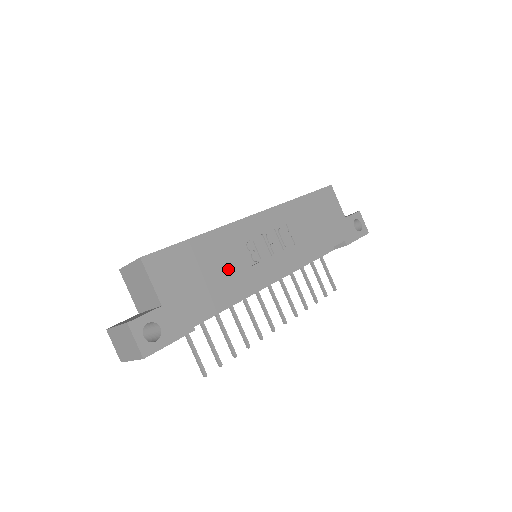
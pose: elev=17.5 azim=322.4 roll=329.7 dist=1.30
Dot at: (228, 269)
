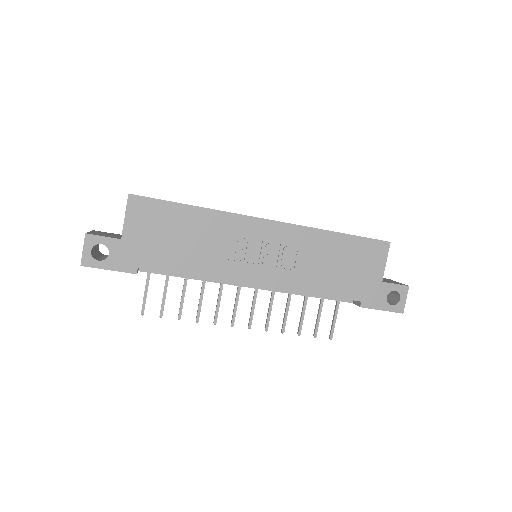
Dot at: (203, 248)
